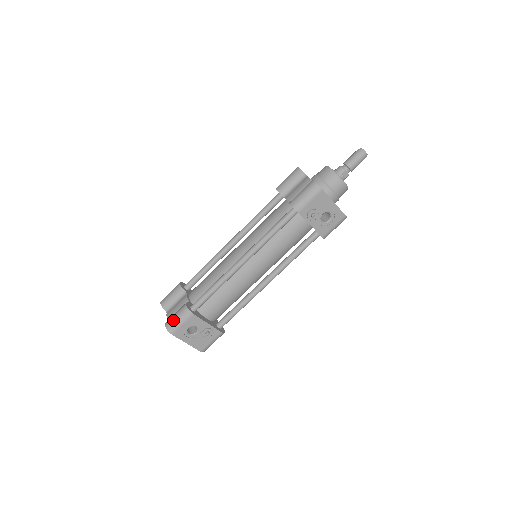
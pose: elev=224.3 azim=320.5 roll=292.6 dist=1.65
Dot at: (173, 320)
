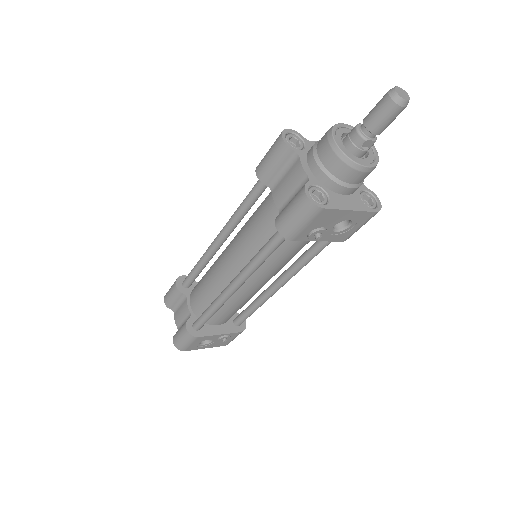
Dot at: (178, 341)
